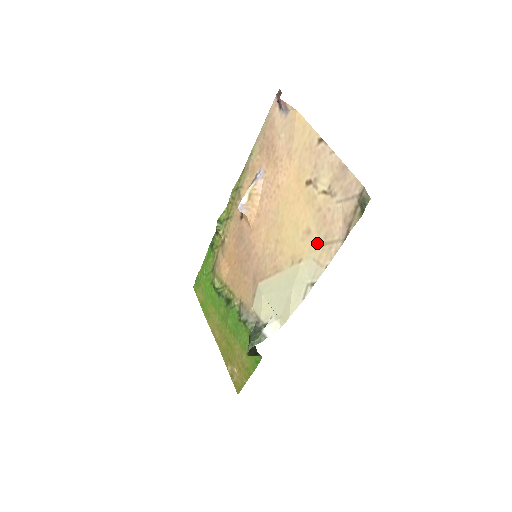
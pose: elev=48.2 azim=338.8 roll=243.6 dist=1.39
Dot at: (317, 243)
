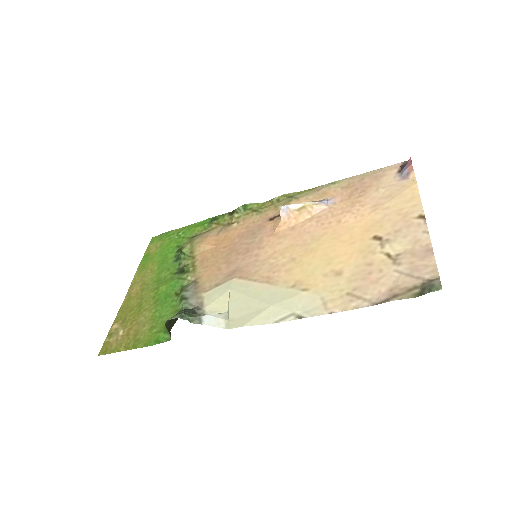
Dot at: (340, 288)
